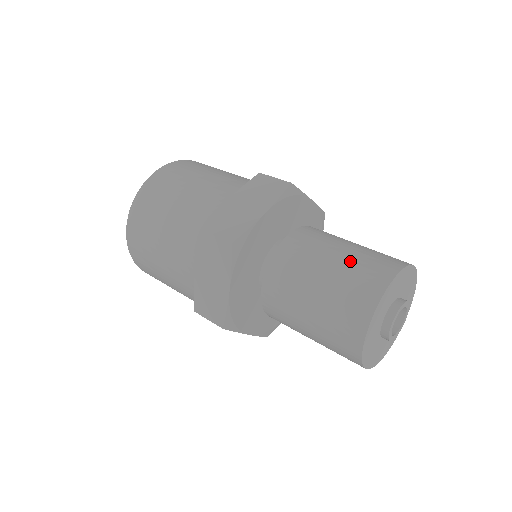
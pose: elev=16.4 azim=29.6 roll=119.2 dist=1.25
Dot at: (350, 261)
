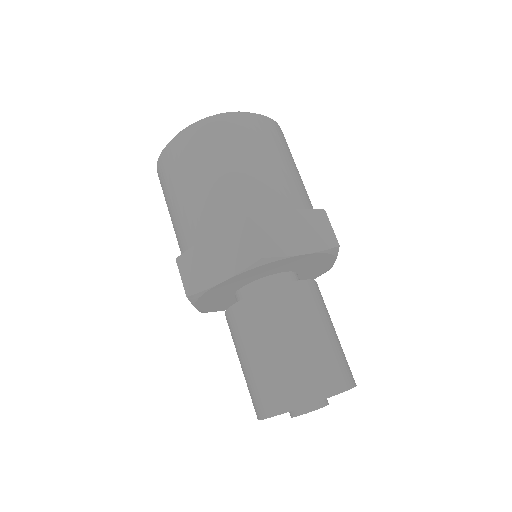
Dot at: (325, 349)
